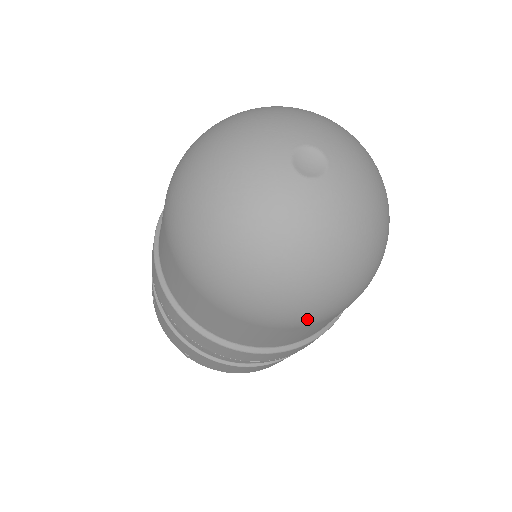
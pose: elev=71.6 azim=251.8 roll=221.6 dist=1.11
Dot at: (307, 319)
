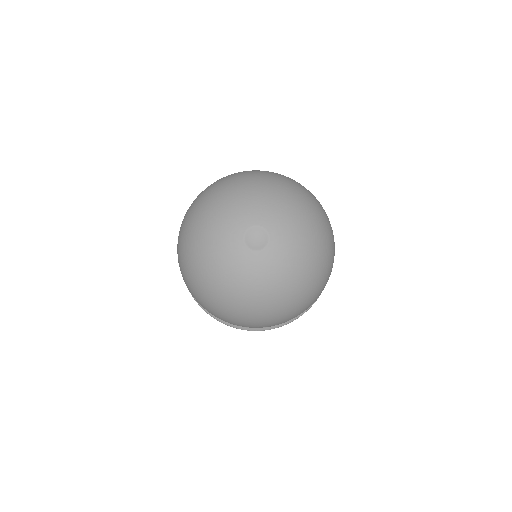
Dot at: (294, 317)
